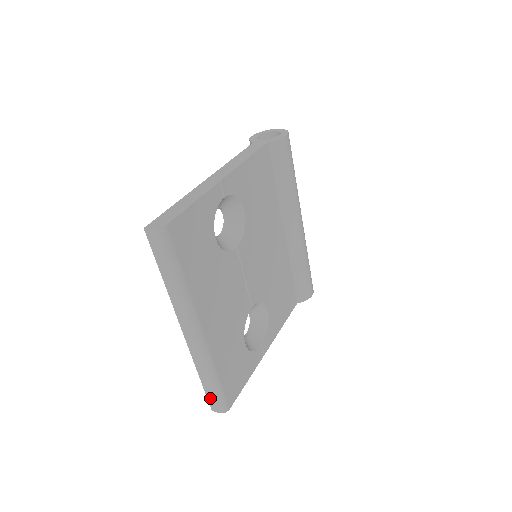
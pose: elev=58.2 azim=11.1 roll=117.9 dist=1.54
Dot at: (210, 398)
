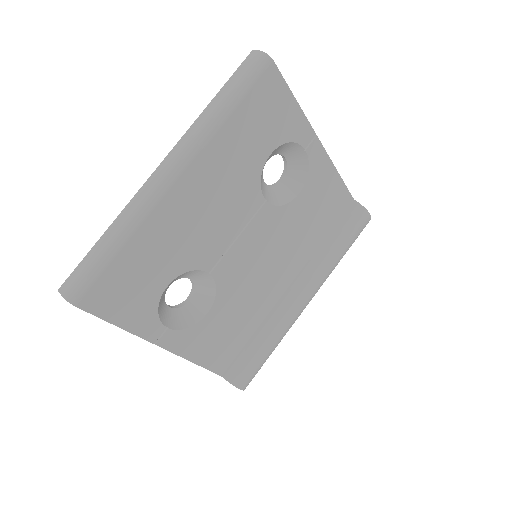
Dot at: (80, 268)
